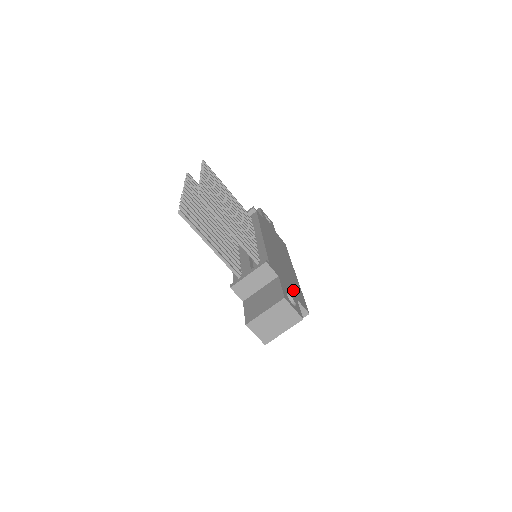
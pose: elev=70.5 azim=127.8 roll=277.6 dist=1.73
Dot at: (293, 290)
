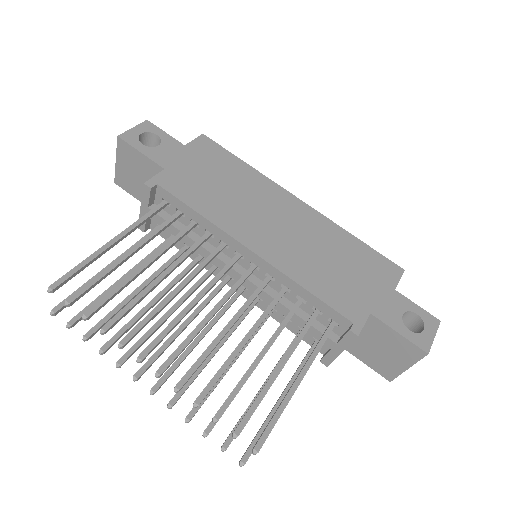
Dot at: (373, 279)
